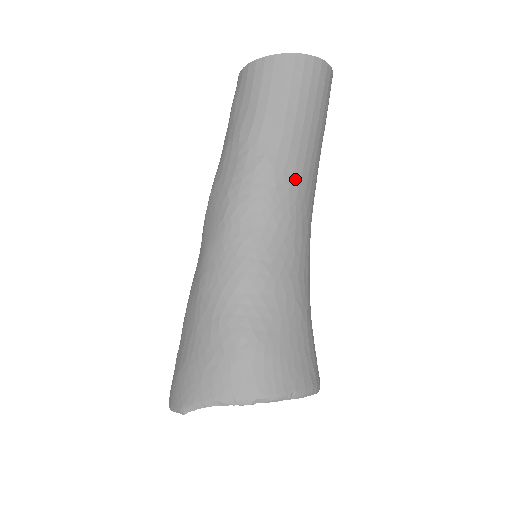
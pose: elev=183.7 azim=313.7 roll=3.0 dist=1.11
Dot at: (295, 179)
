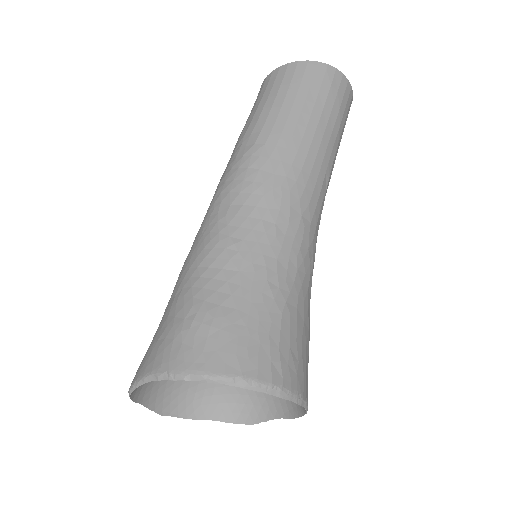
Dot at: (284, 165)
